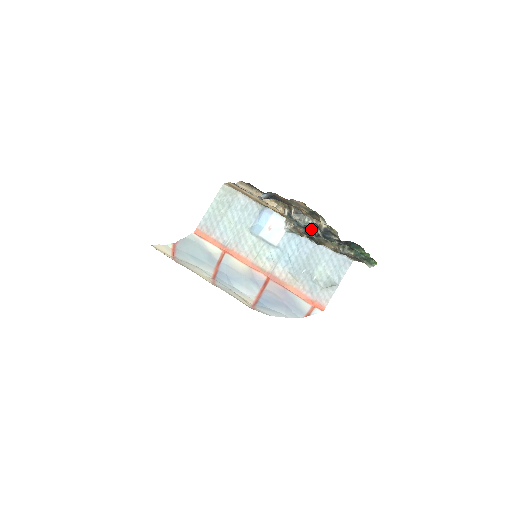
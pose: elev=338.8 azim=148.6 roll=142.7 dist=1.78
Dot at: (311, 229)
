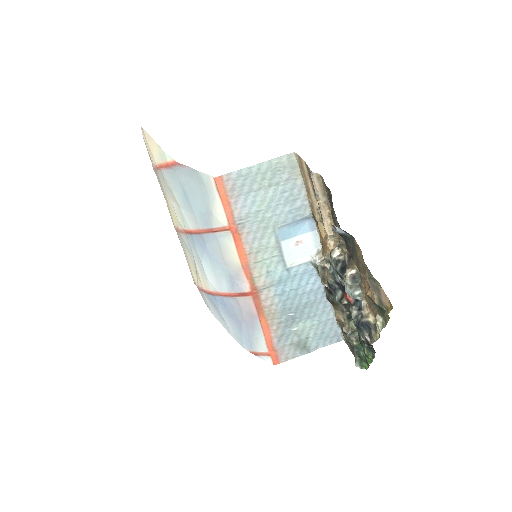
Dot at: (342, 289)
